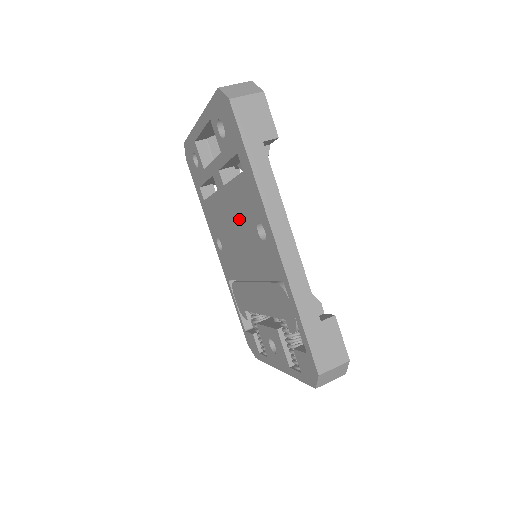
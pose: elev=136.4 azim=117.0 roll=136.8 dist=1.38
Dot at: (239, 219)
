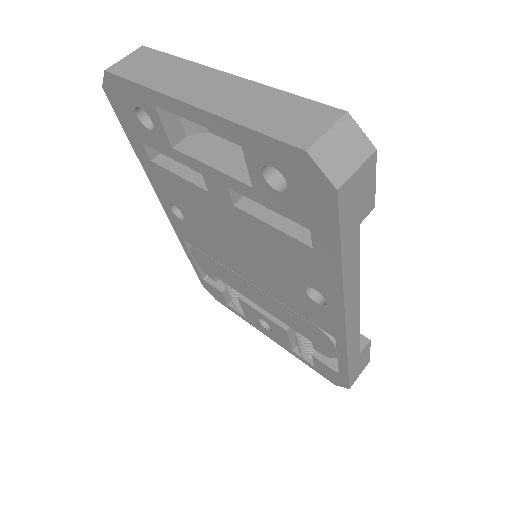
Dot at: (260, 250)
